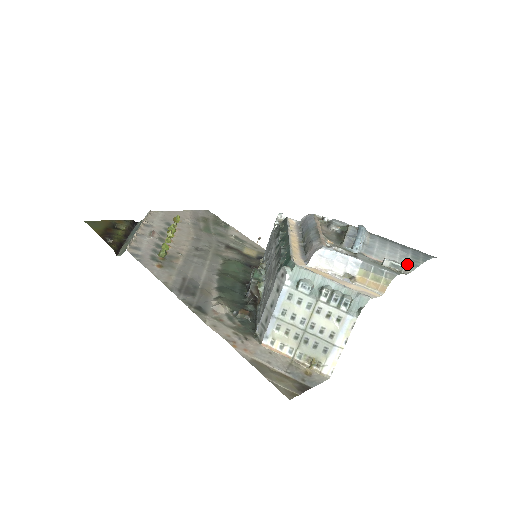
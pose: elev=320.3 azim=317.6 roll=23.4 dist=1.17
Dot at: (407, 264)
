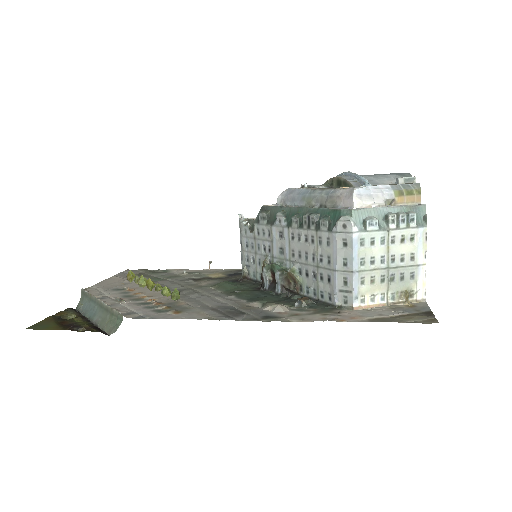
Dot at: occluded
